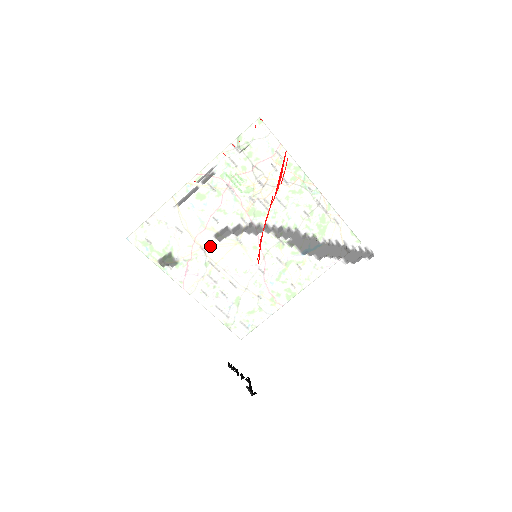
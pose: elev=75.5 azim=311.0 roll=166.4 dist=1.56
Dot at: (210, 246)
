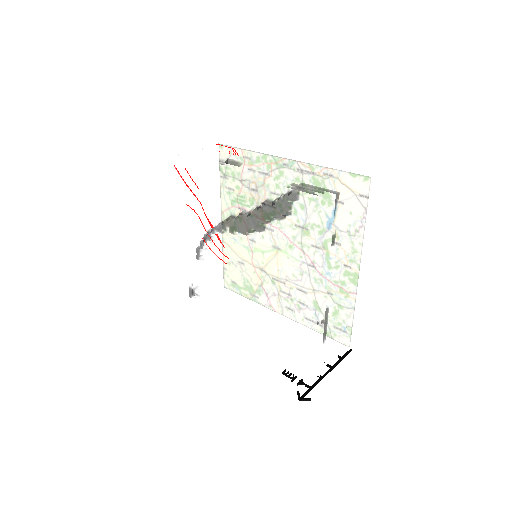
Dot at: (204, 267)
